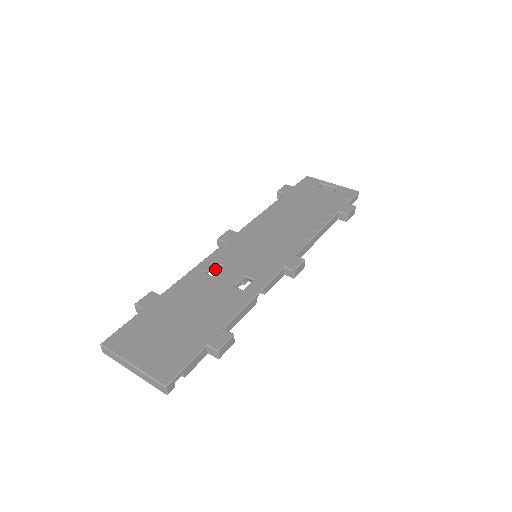
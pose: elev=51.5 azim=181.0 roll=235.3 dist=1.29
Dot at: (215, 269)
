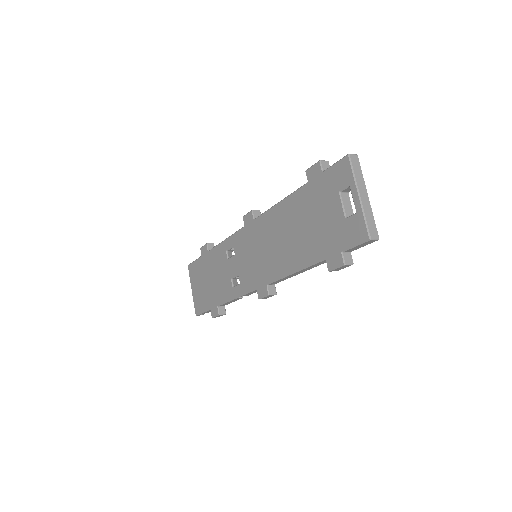
Dot at: occluded
